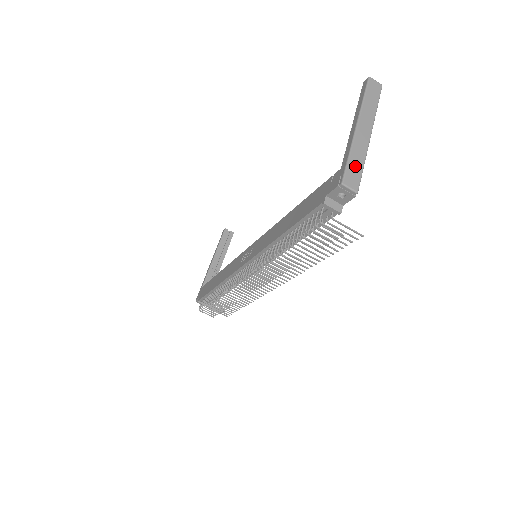
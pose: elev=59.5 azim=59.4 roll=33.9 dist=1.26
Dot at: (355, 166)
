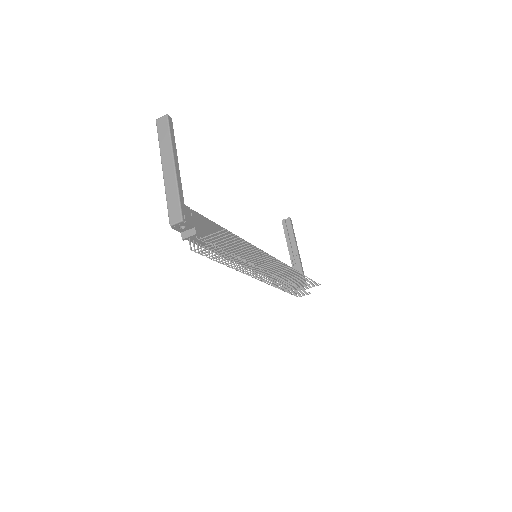
Dot at: (173, 203)
